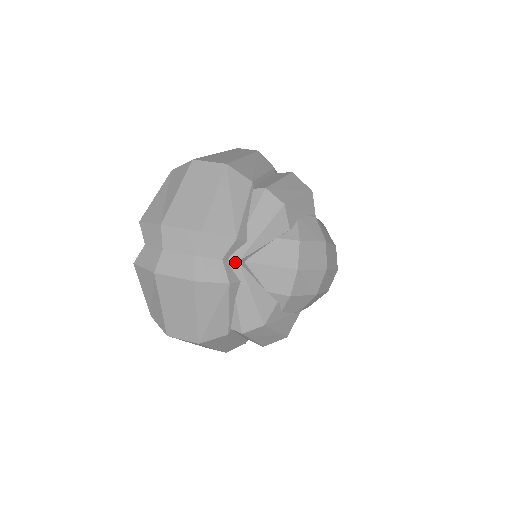
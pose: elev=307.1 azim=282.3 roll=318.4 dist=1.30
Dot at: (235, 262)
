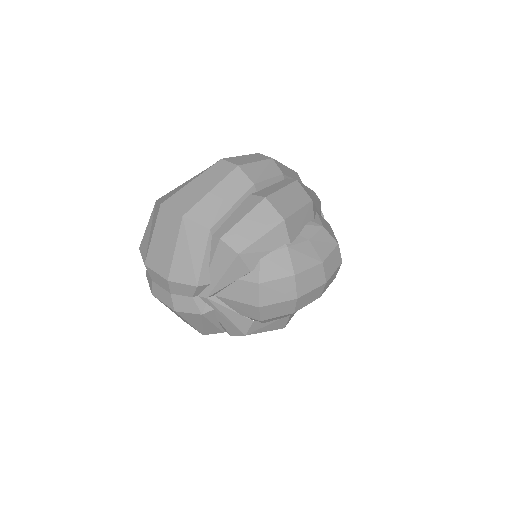
Dot at: (204, 298)
